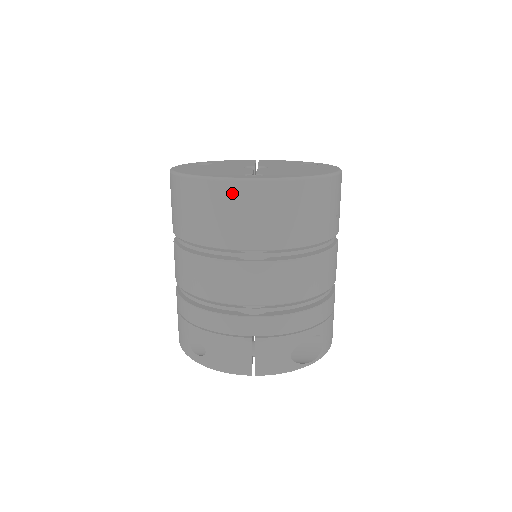
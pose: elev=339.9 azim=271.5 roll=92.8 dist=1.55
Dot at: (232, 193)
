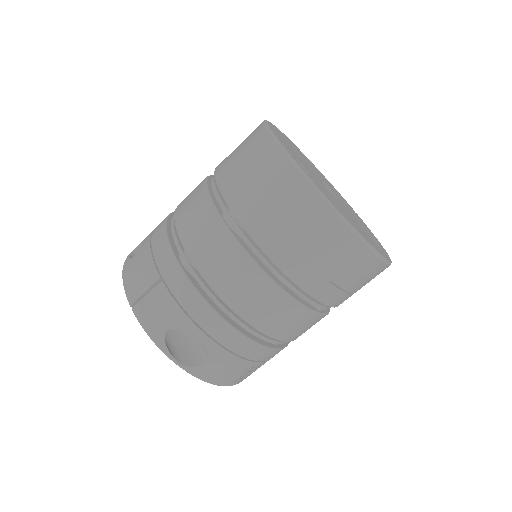
Dot at: (268, 154)
